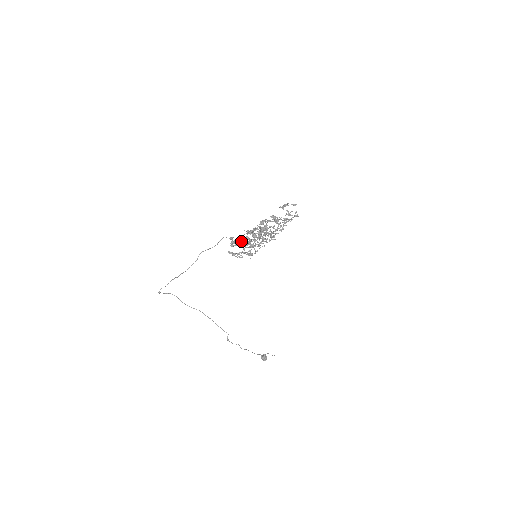
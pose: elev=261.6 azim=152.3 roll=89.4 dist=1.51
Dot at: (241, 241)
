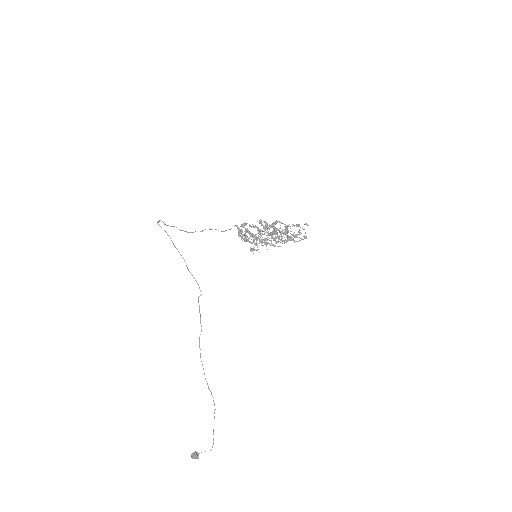
Dot at: (249, 232)
